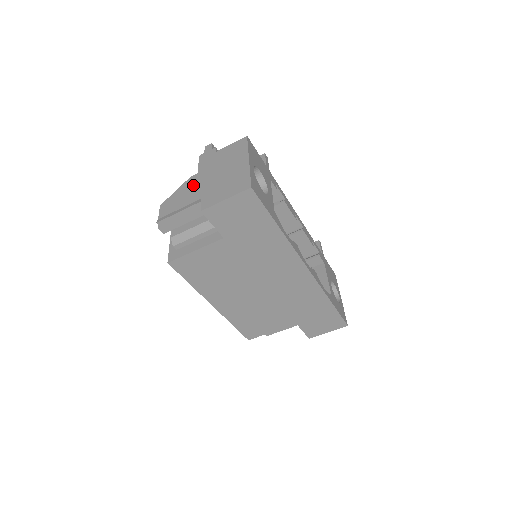
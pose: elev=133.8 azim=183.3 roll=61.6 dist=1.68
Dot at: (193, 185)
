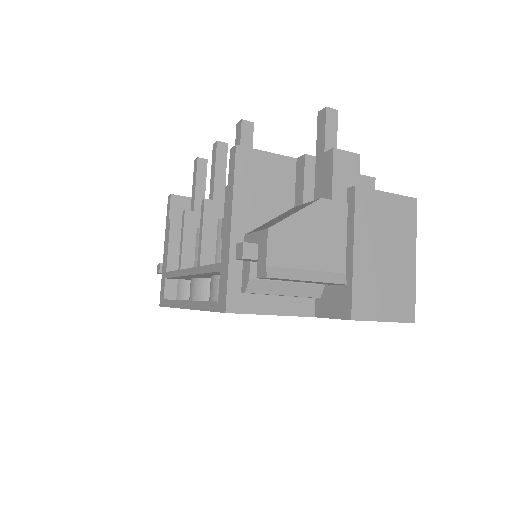
Dot at: (327, 226)
